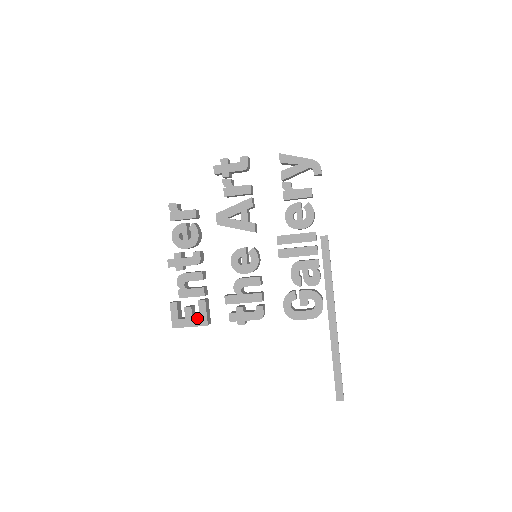
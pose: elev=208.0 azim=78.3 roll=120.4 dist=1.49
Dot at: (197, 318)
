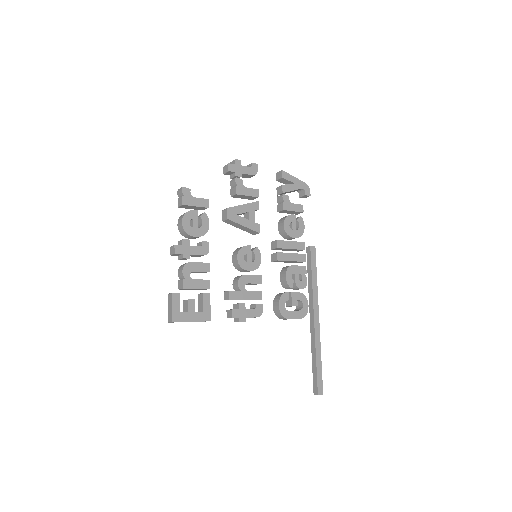
Dot at: (200, 312)
